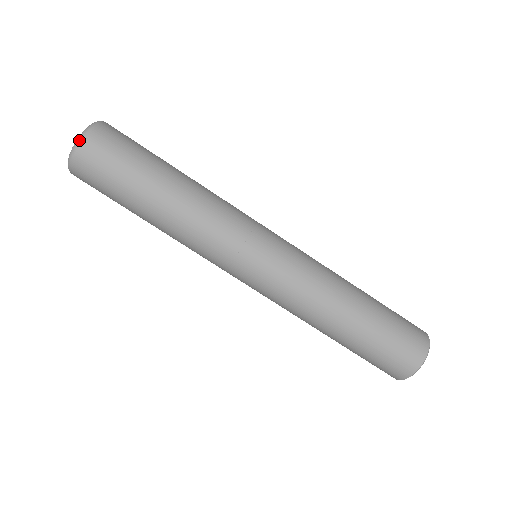
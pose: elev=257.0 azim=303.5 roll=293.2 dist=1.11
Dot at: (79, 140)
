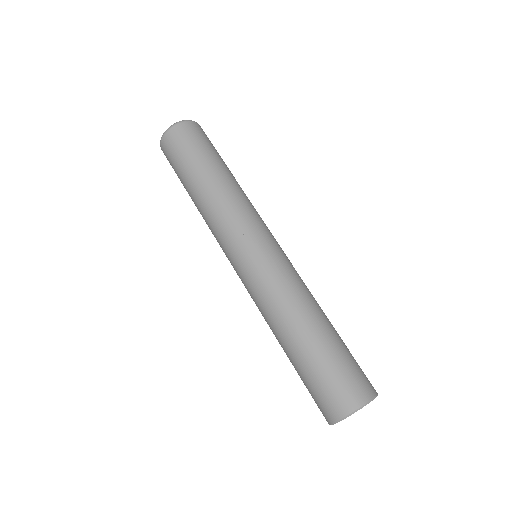
Dot at: (171, 126)
